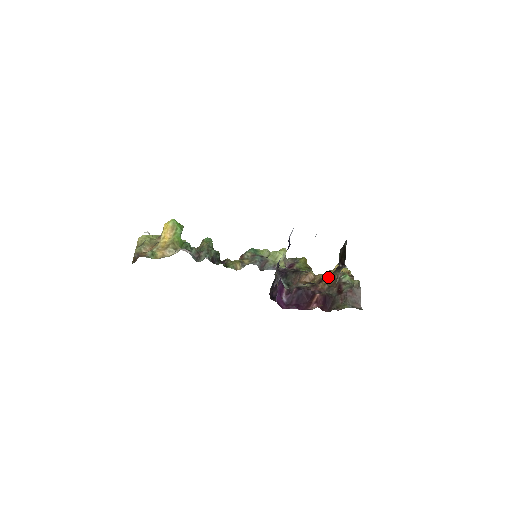
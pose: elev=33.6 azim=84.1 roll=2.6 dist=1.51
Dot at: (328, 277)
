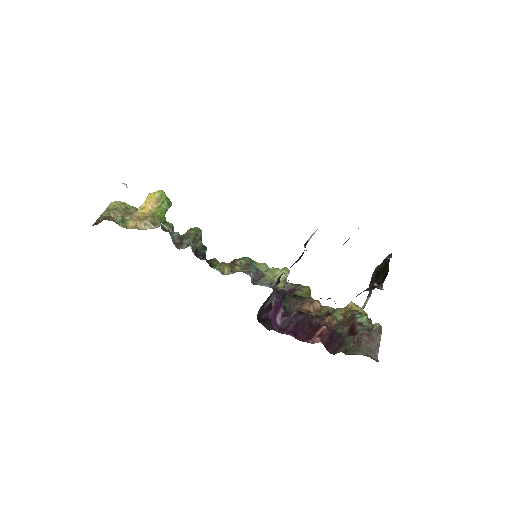
Dot at: (338, 313)
